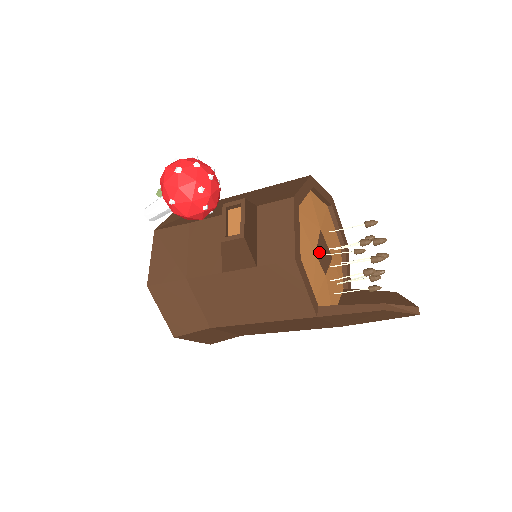
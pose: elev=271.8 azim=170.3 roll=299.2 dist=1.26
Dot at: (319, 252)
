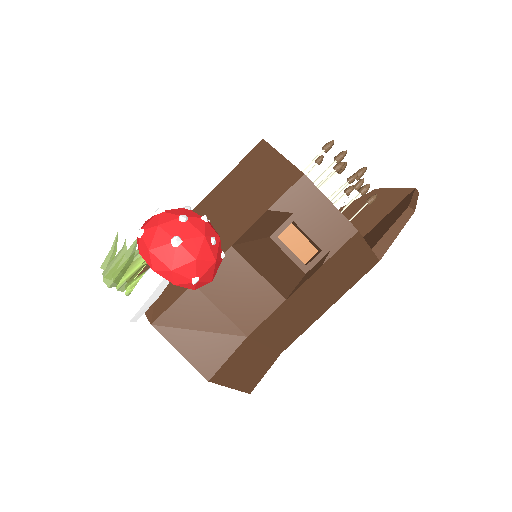
Dot at: occluded
